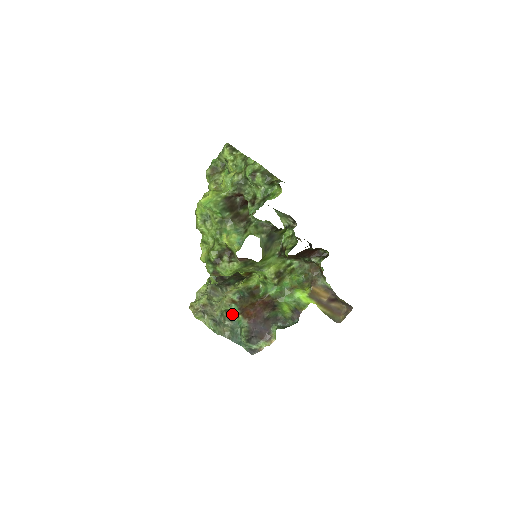
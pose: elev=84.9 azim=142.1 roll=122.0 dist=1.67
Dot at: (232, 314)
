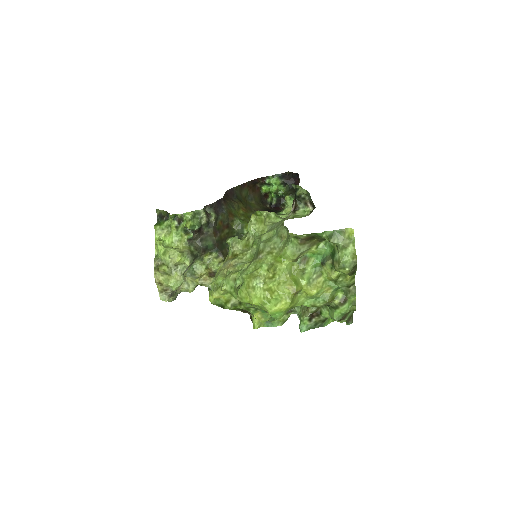
Dot at: occluded
